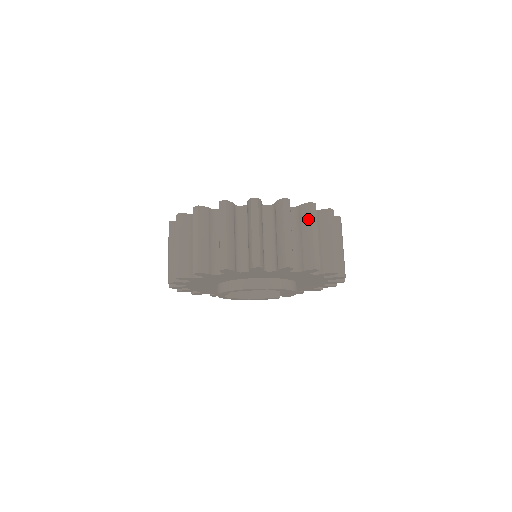
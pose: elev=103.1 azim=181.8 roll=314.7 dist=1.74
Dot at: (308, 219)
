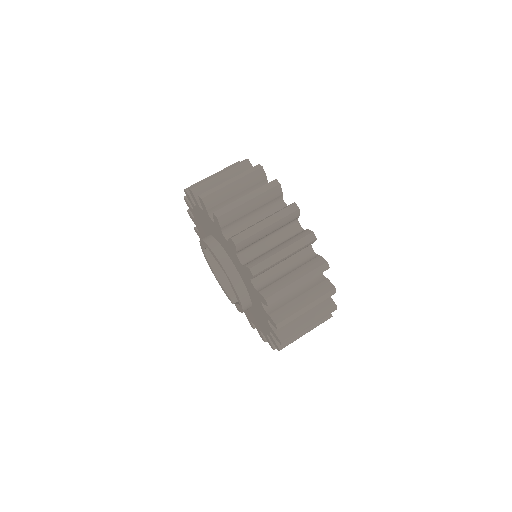
Dot at: (310, 268)
